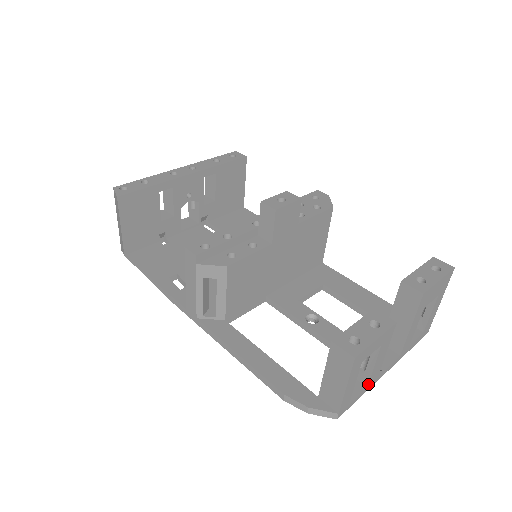
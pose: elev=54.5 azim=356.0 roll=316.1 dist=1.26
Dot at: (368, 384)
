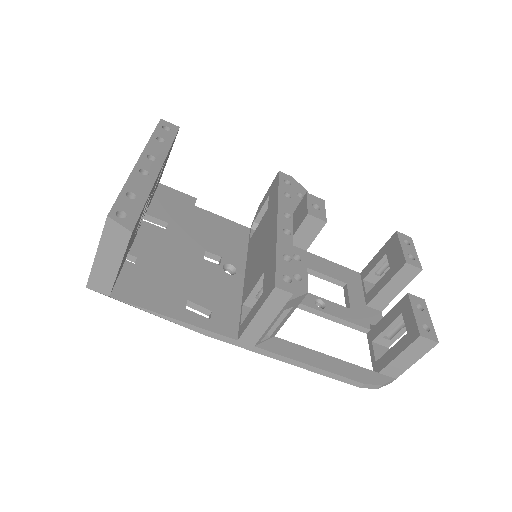
Dot at: occluded
